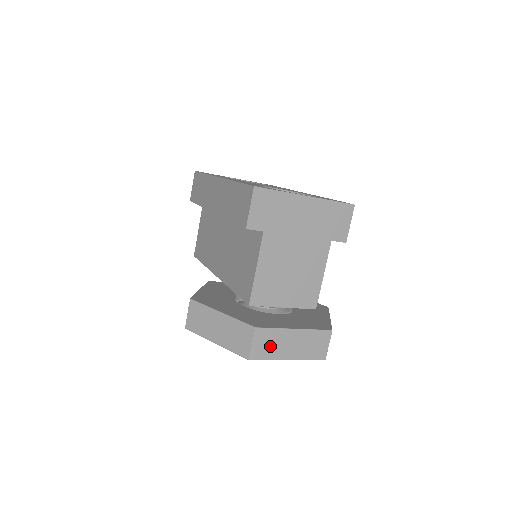
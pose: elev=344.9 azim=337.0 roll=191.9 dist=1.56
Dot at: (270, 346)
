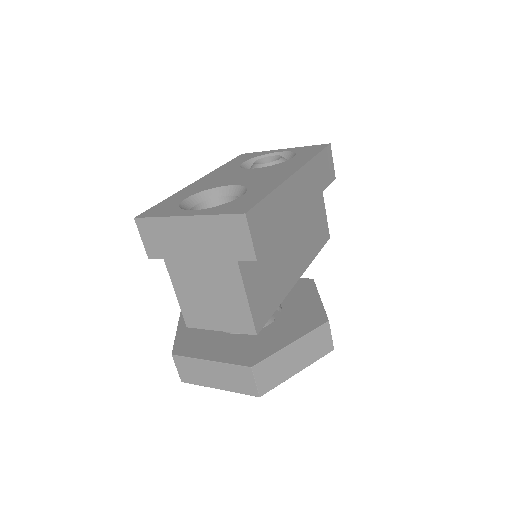
Dot at: (193, 373)
